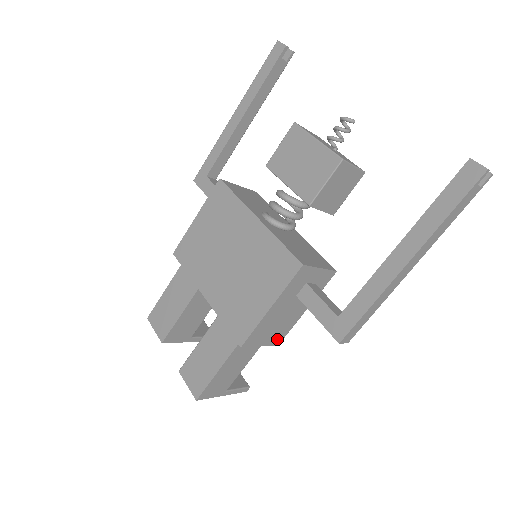
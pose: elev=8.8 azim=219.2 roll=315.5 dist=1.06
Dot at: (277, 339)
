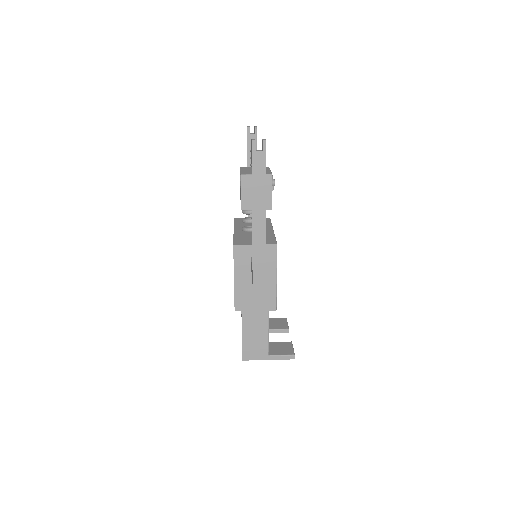
Dot at: (269, 305)
